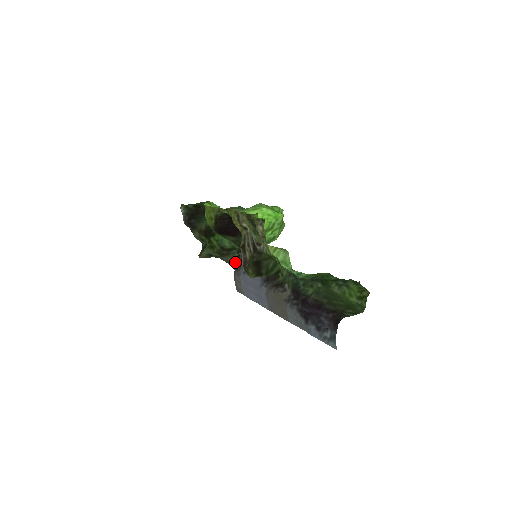
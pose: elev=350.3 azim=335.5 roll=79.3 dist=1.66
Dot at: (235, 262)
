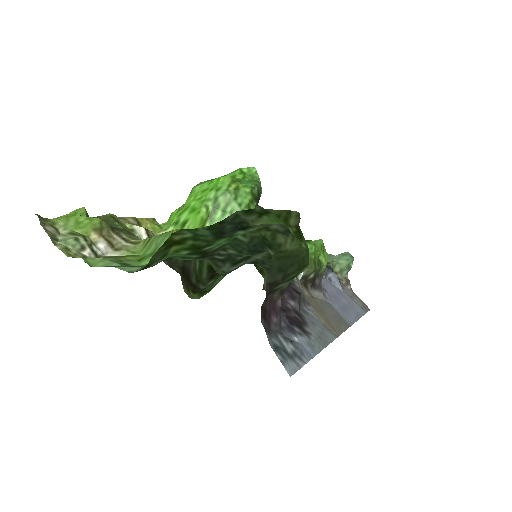
Dot at: occluded
